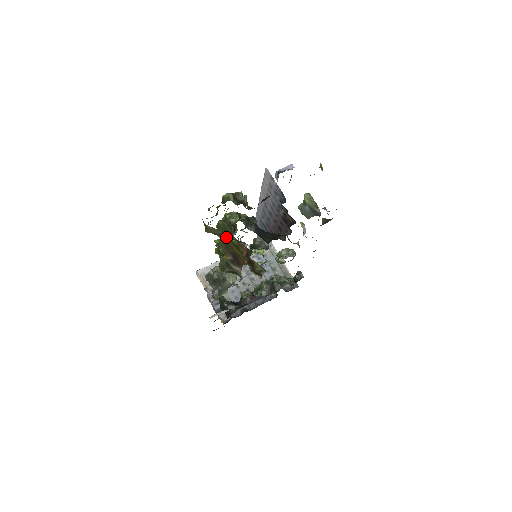
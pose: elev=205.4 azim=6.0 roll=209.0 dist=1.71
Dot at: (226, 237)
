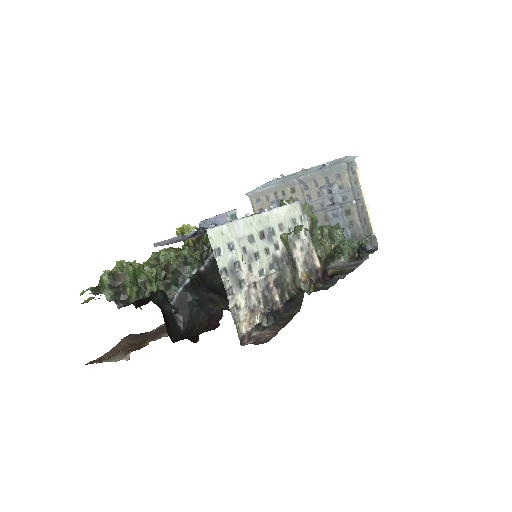
Dot at: occluded
